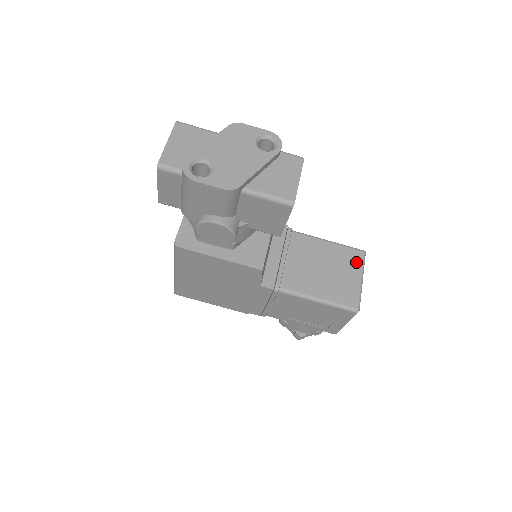
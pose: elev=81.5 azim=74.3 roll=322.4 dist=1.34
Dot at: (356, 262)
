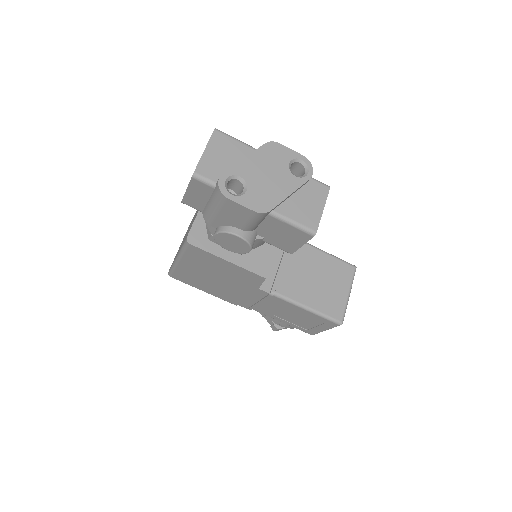
Dot at: (347, 276)
